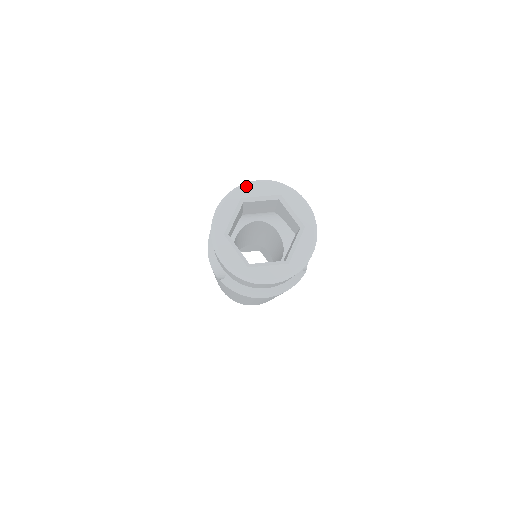
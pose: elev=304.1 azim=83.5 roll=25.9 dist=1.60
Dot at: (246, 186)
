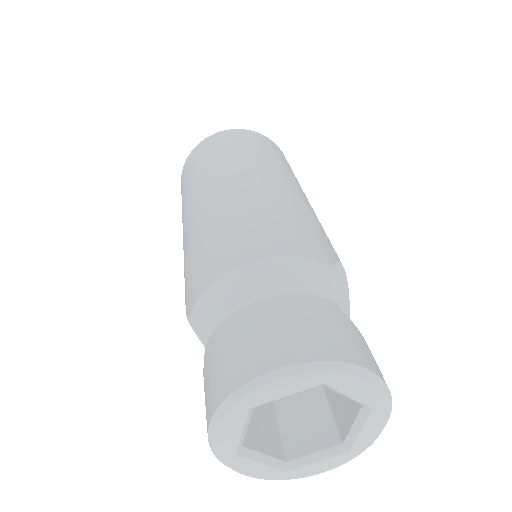
Dot at: (254, 392)
